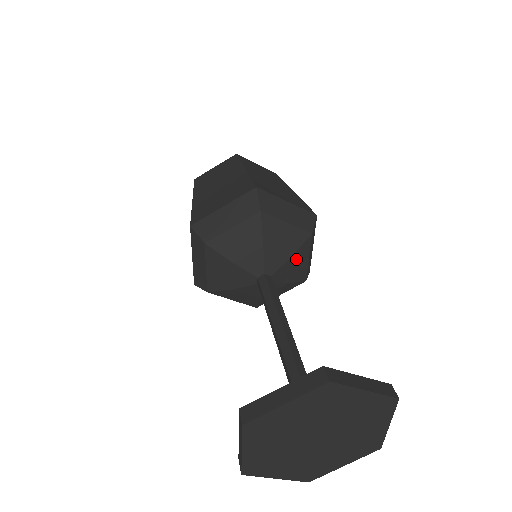
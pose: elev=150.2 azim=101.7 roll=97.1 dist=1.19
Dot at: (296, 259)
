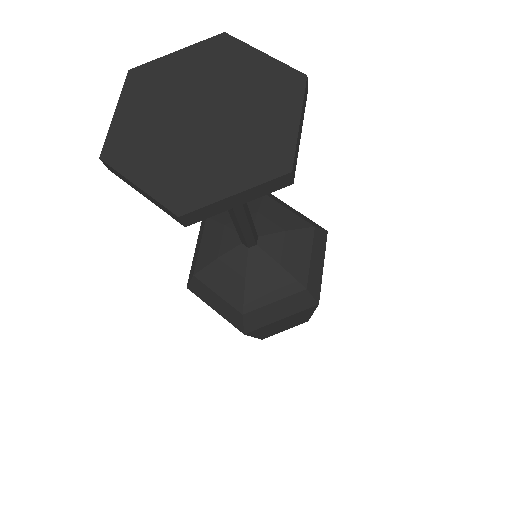
Dot at: (292, 241)
